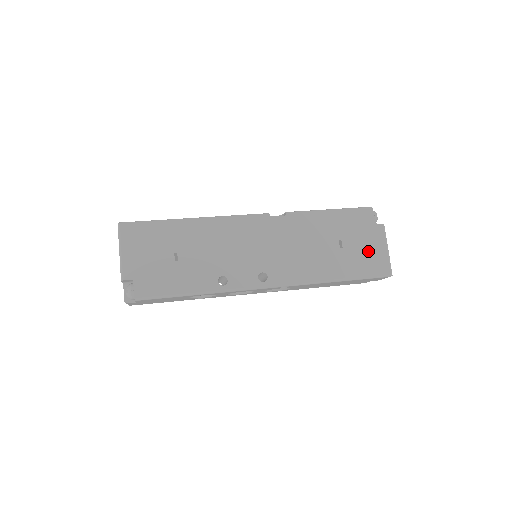
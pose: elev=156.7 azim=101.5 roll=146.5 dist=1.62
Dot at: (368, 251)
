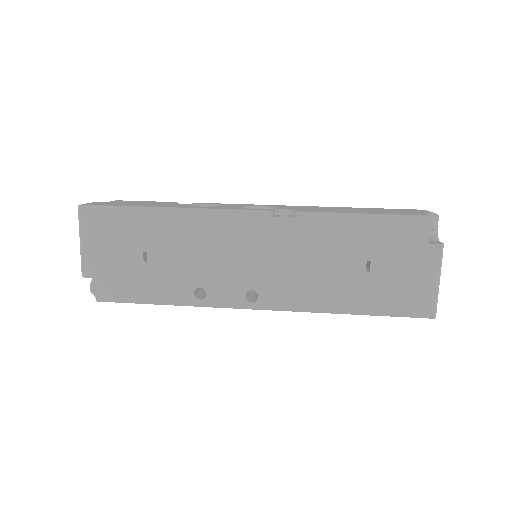
Dot at: (407, 281)
